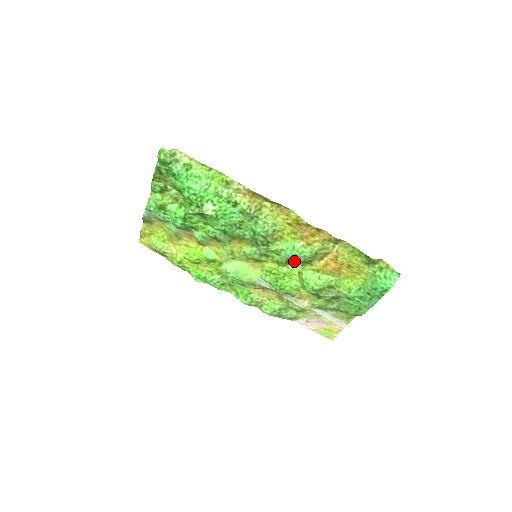
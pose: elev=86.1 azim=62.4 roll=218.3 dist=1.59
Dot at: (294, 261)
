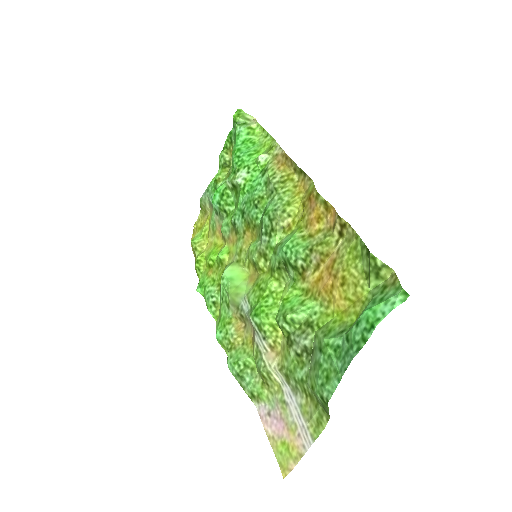
Dot at: (286, 265)
